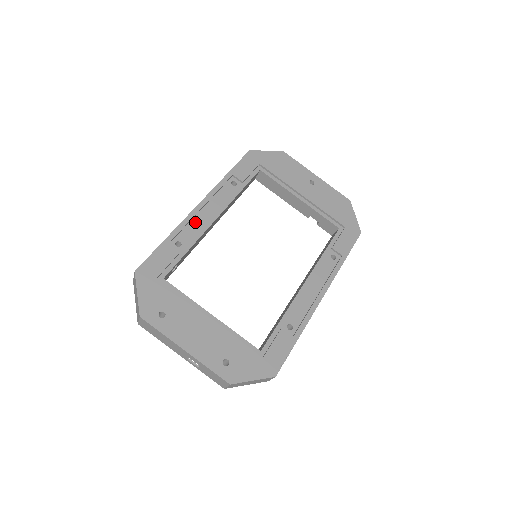
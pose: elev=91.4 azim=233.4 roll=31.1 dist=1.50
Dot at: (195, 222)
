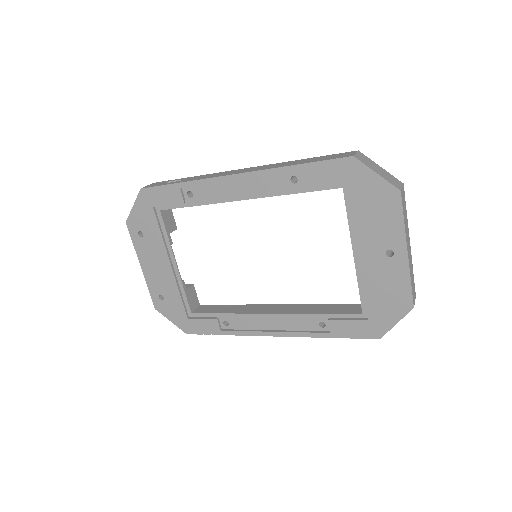
Dot at: (219, 187)
